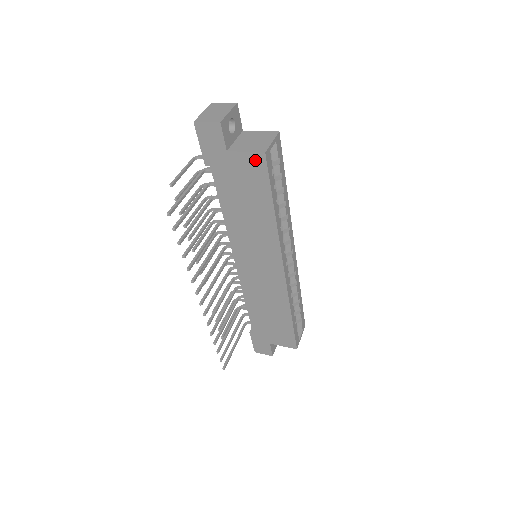
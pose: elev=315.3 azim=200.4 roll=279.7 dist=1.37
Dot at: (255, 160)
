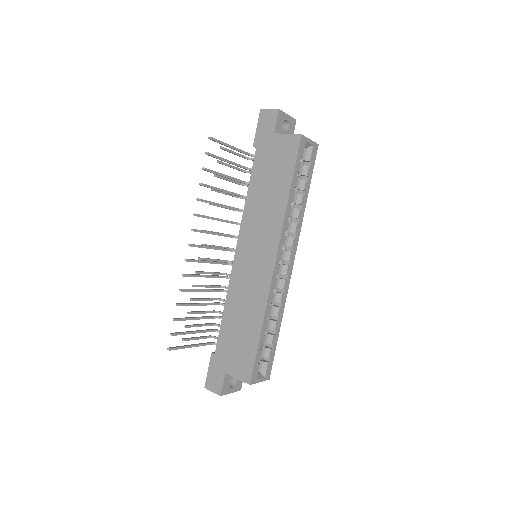
Dot at: (292, 141)
